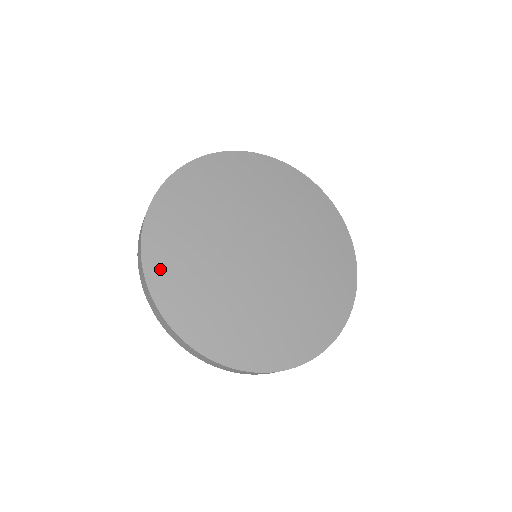
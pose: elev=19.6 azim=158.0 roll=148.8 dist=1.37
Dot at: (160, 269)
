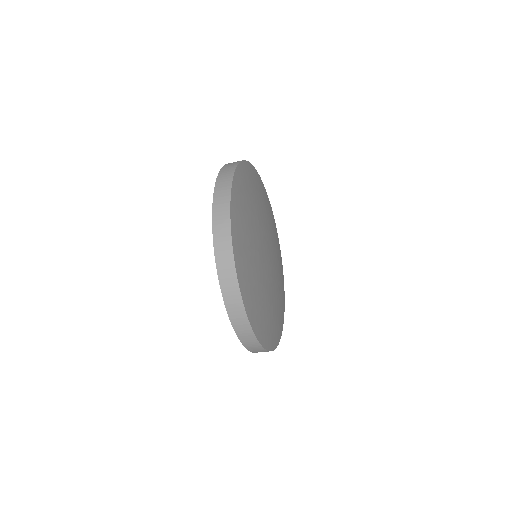
Dot at: (239, 187)
